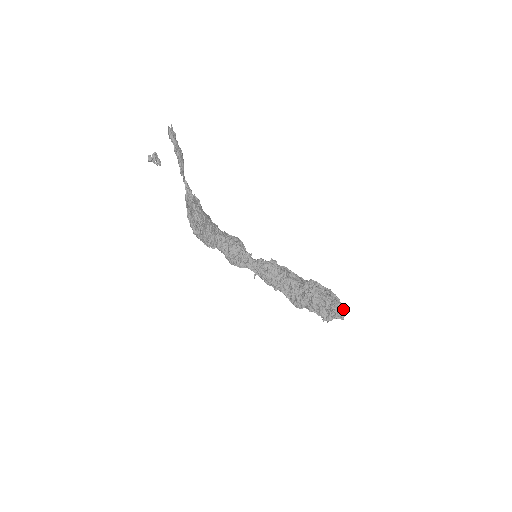
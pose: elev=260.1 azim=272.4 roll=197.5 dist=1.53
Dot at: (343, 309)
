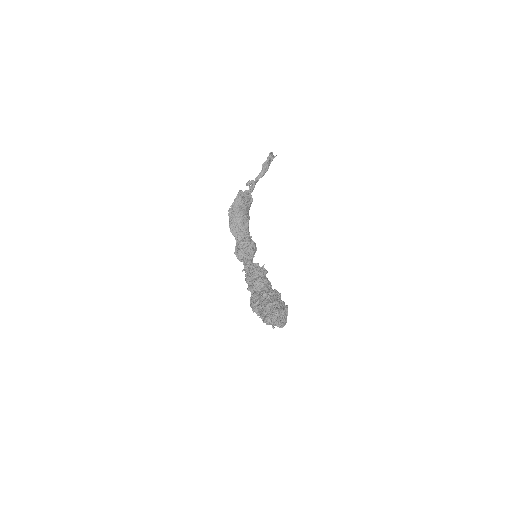
Dot at: (284, 319)
